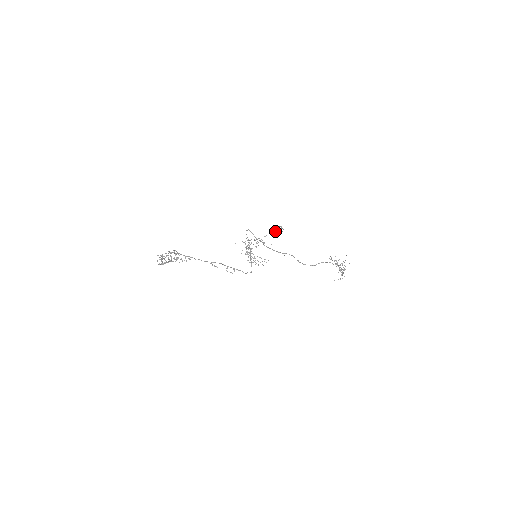
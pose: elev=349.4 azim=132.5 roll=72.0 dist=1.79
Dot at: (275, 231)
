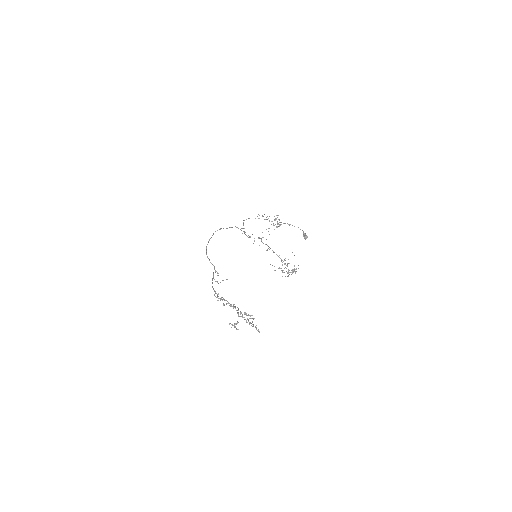
Dot at: occluded
